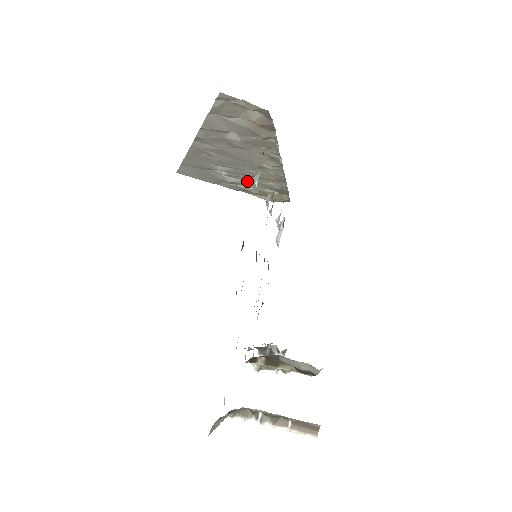
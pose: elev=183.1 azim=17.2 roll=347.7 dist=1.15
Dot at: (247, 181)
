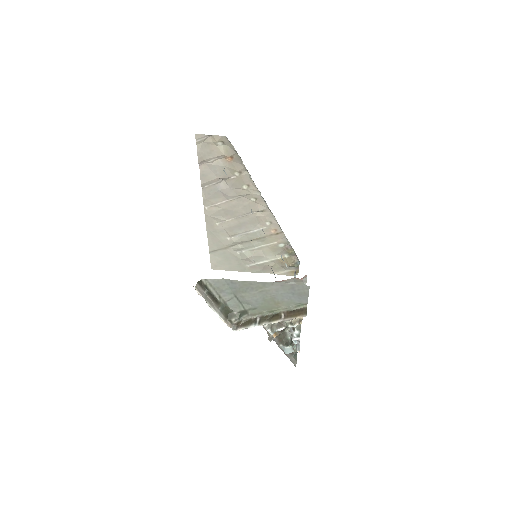
Dot at: (260, 251)
